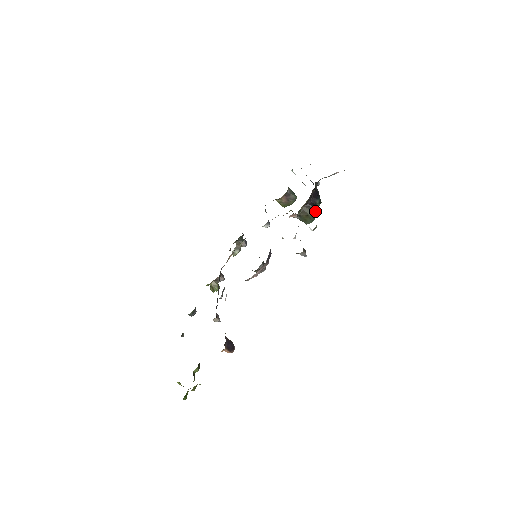
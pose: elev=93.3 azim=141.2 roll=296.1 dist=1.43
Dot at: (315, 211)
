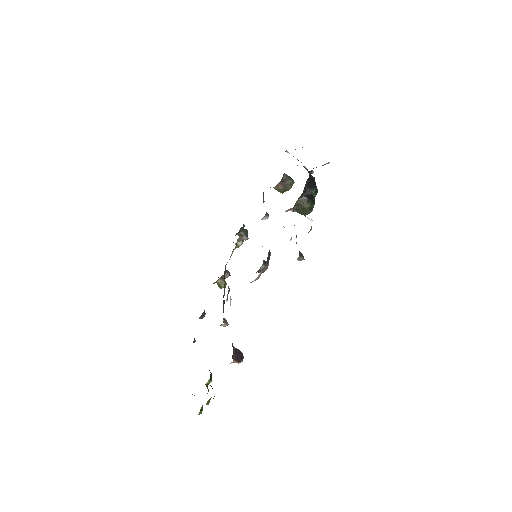
Dot at: (312, 202)
